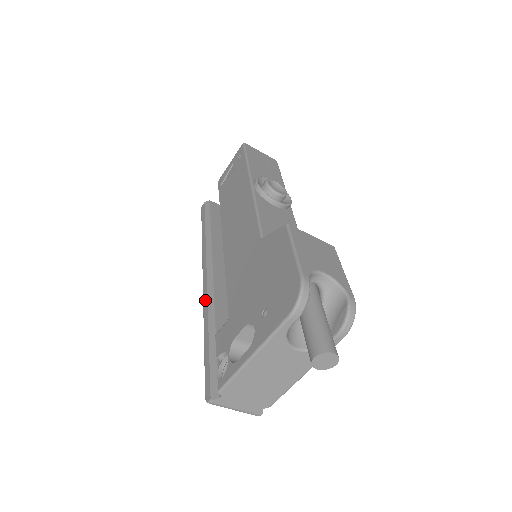
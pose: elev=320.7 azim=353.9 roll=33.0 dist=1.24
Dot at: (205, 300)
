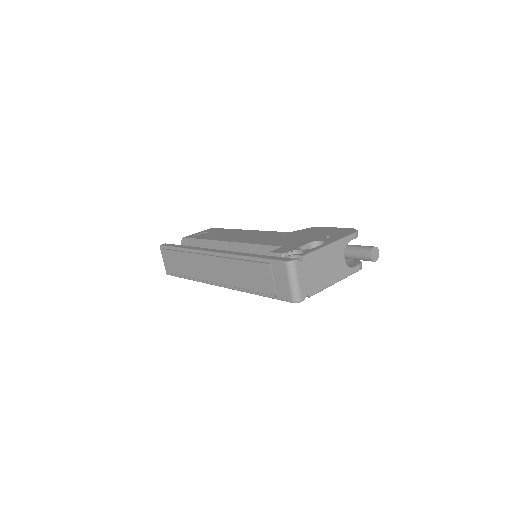
Dot at: (230, 252)
